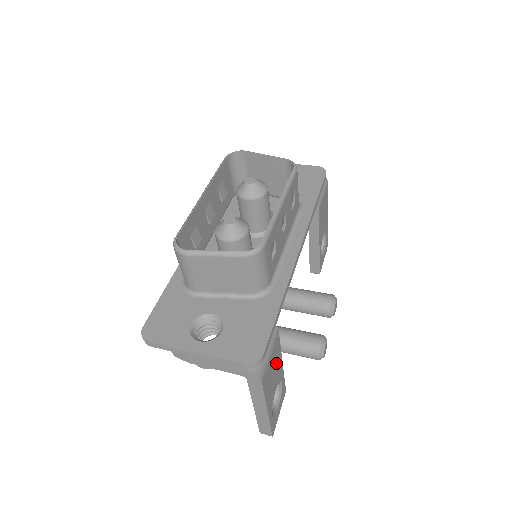
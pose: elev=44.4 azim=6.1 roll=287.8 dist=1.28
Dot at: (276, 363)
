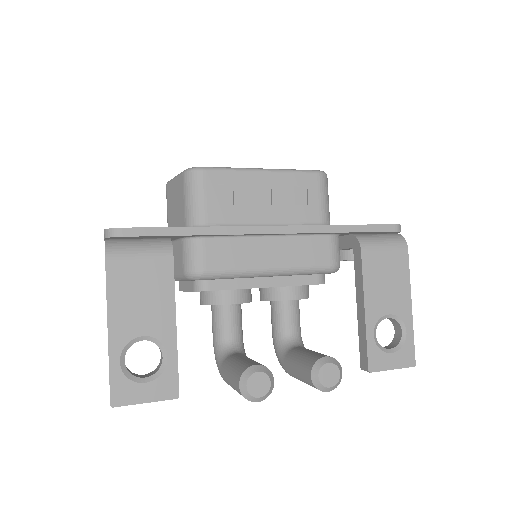
Dot at: (155, 294)
